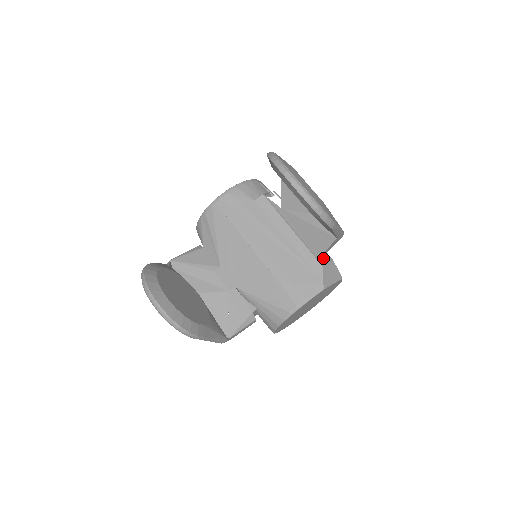
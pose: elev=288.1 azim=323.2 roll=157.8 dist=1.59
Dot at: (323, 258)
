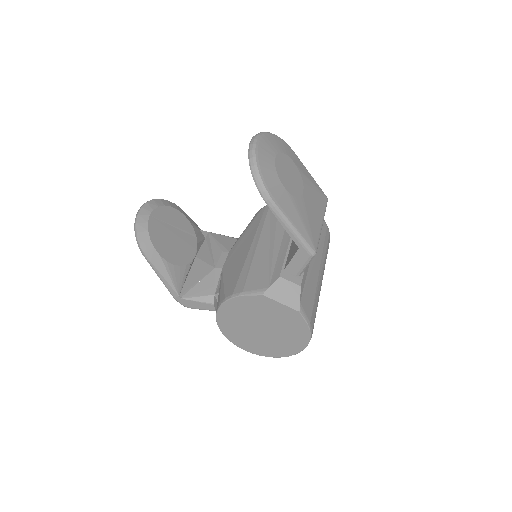
Dot at: (291, 275)
